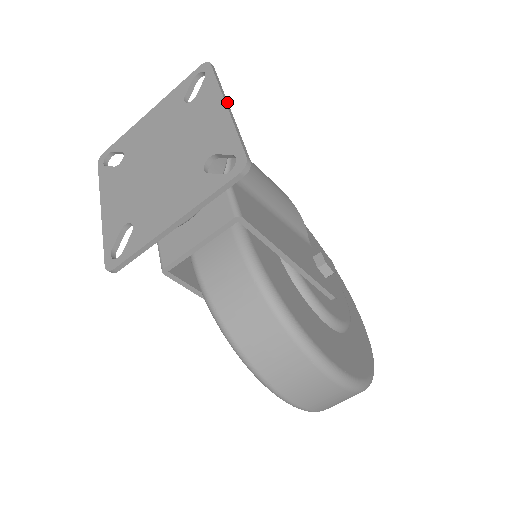
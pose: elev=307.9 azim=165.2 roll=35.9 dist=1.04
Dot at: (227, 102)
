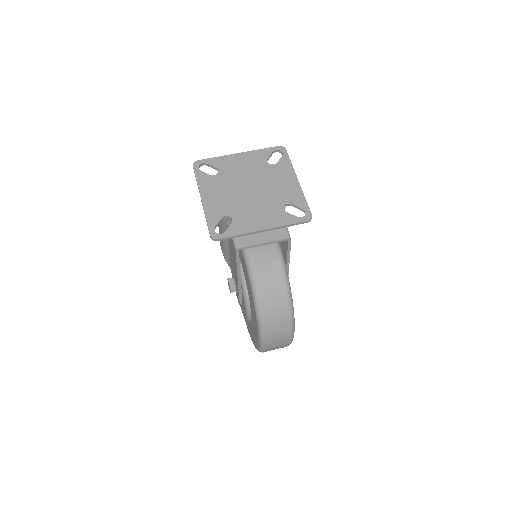
Dot at: (296, 178)
